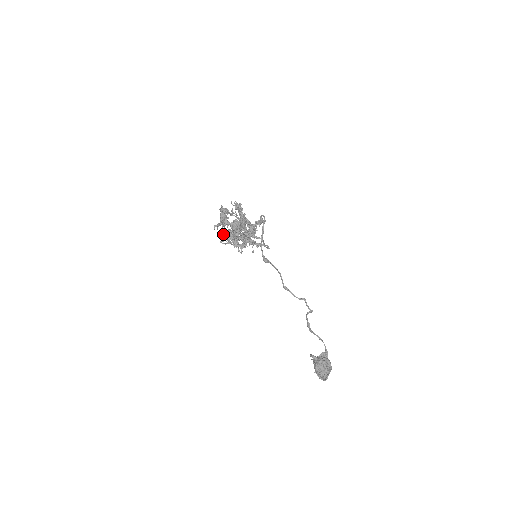
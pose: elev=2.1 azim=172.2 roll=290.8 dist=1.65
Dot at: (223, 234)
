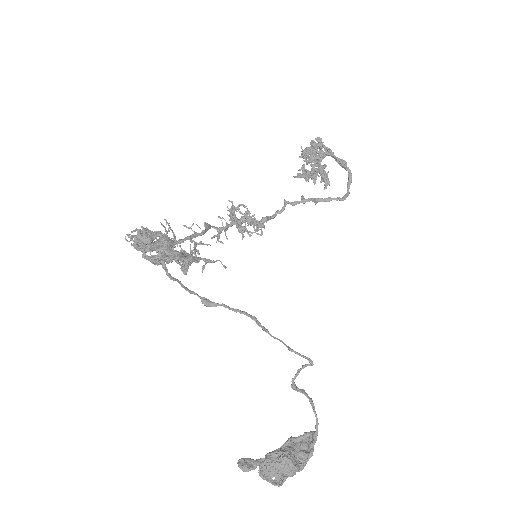
Dot at: occluded
